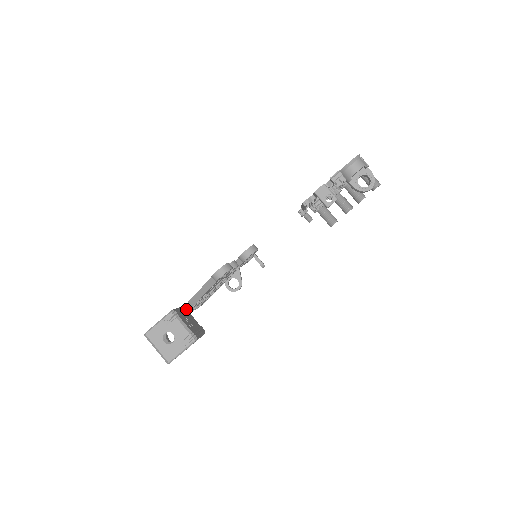
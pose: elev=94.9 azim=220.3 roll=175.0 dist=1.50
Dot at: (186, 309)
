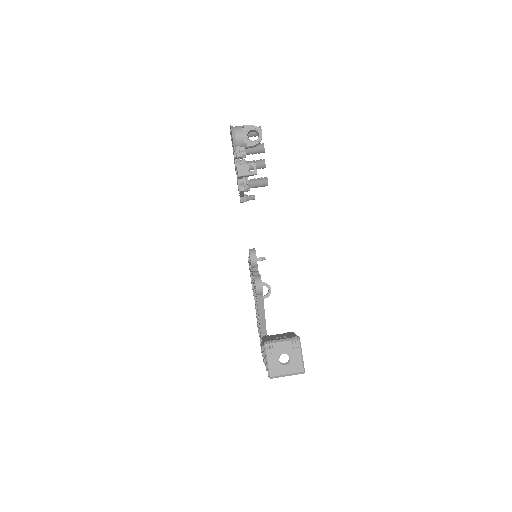
Dot at: occluded
